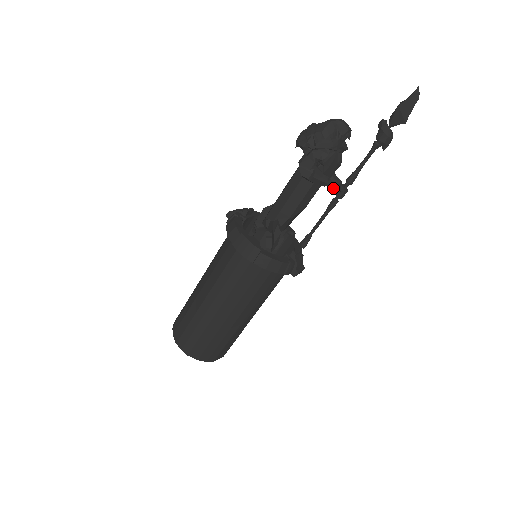
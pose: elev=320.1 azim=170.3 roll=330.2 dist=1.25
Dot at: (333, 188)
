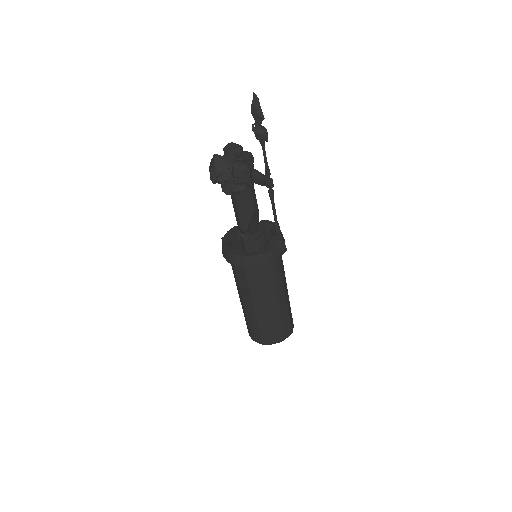
Dot at: (263, 184)
